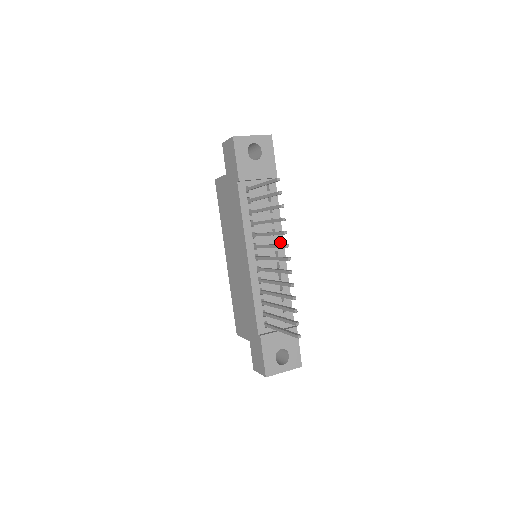
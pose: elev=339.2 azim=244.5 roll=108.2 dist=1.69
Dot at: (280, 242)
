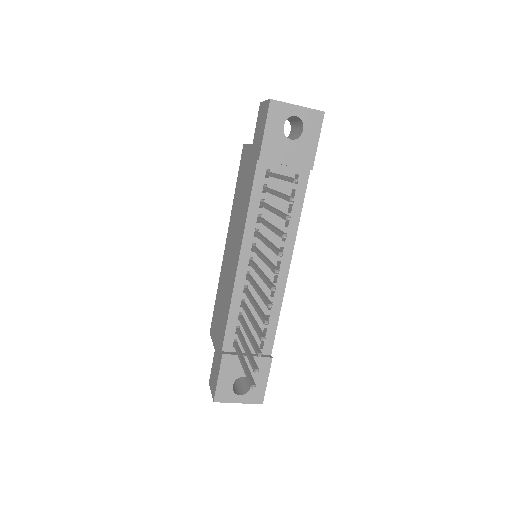
Dot at: (288, 252)
